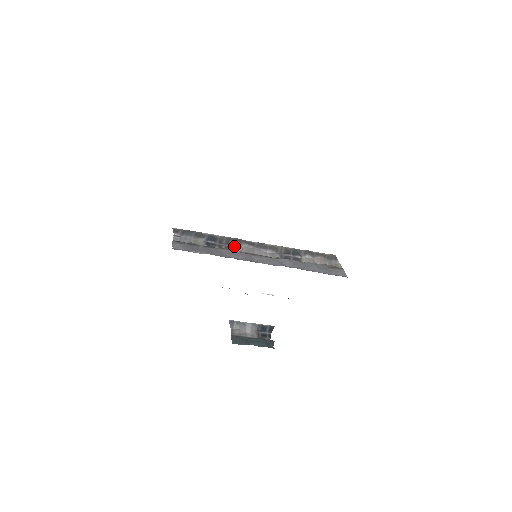
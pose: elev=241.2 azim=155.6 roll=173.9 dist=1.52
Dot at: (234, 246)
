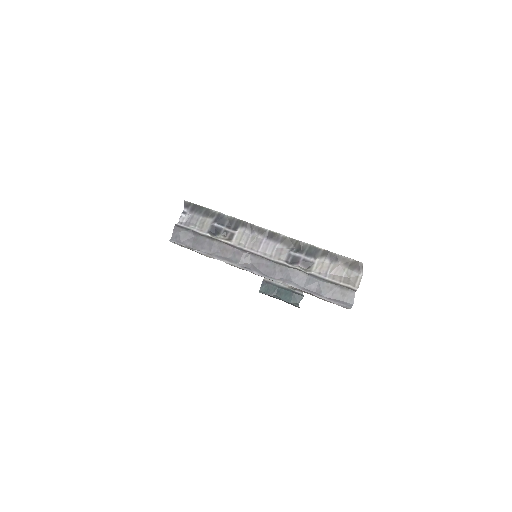
Dot at: (240, 234)
